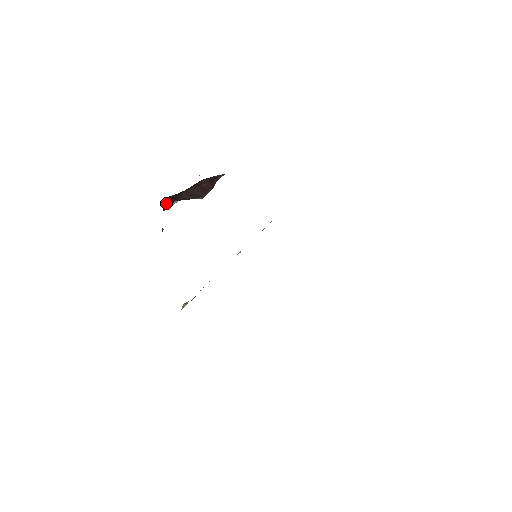
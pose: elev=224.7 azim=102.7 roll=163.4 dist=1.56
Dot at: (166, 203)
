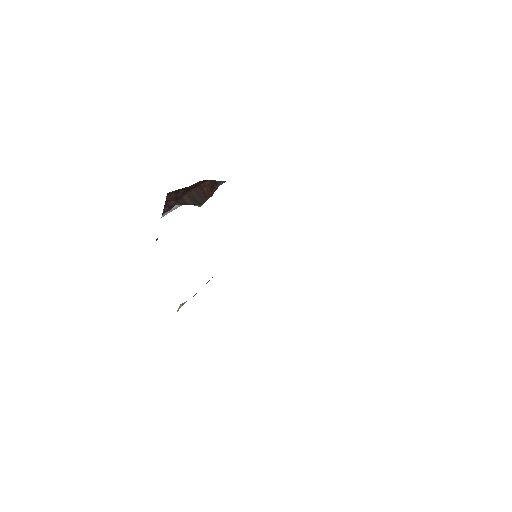
Dot at: (167, 204)
